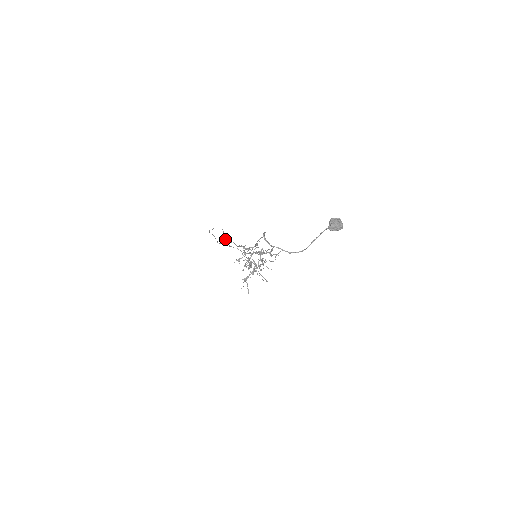
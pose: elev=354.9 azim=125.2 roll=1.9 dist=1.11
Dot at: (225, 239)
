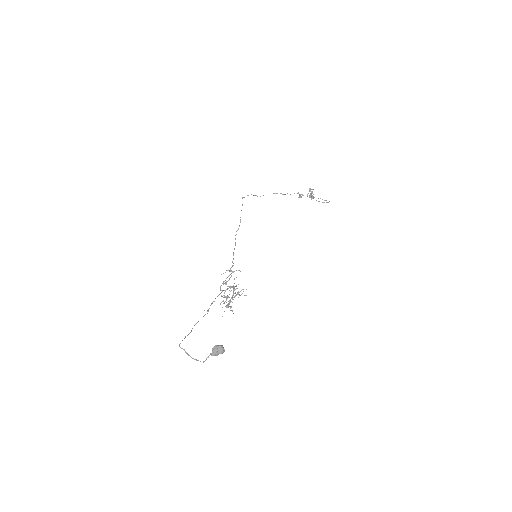
Dot at: (235, 235)
